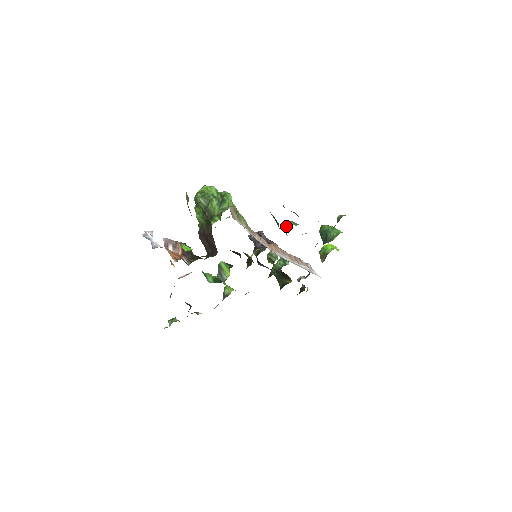
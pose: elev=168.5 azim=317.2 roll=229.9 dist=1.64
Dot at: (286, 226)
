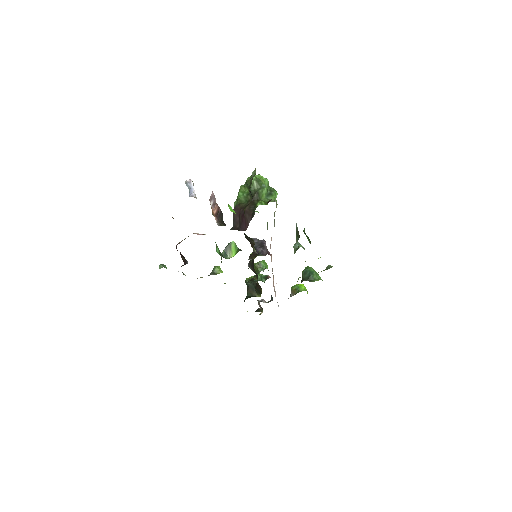
Dot at: (298, 245)
